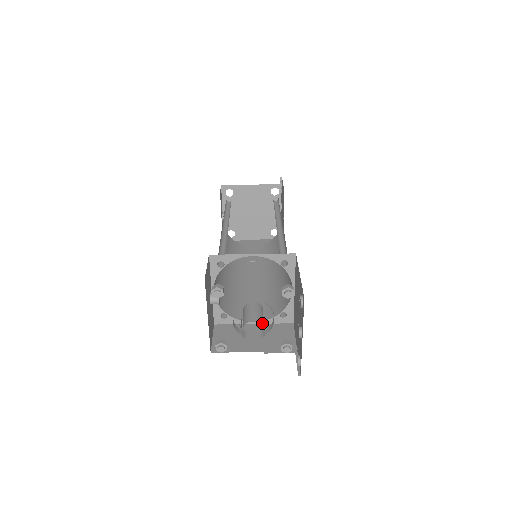
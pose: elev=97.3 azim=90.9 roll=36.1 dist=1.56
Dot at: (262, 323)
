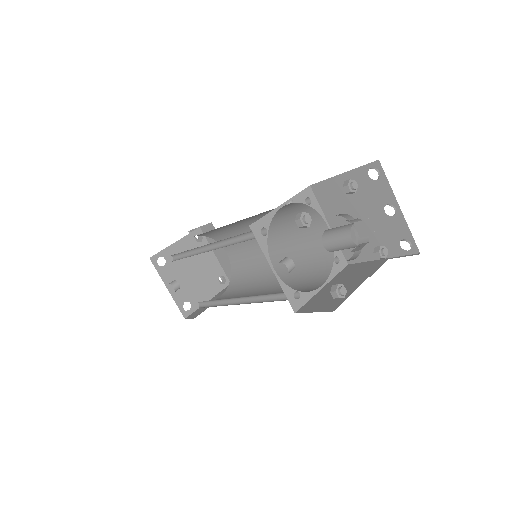
Dot at: (358, 225)
